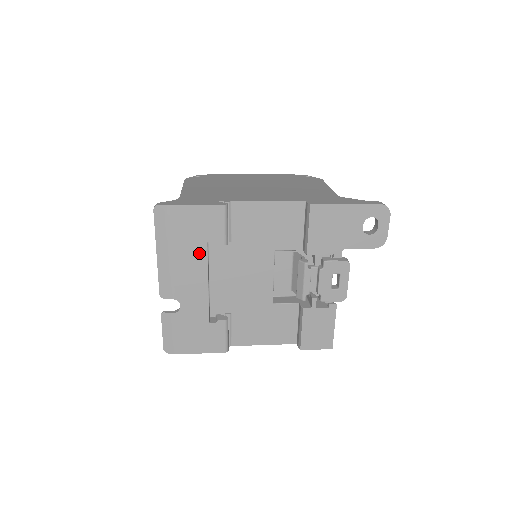
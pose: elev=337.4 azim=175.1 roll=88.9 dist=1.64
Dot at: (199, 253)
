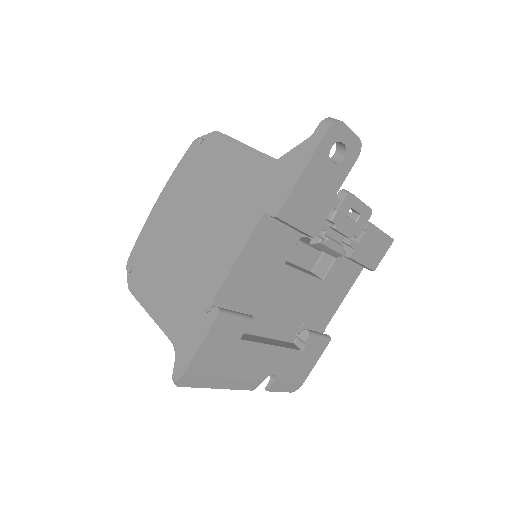
Dot at: (244, 350)
